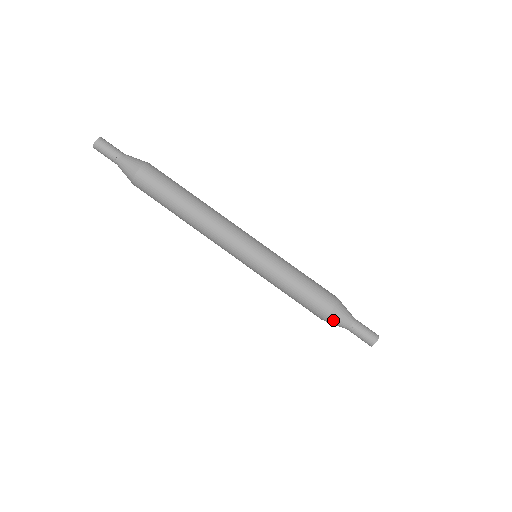
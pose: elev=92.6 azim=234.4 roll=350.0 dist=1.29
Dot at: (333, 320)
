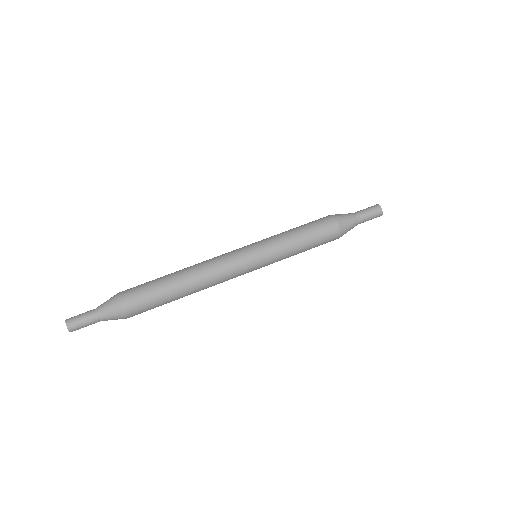
Dot at: (345, 230)
